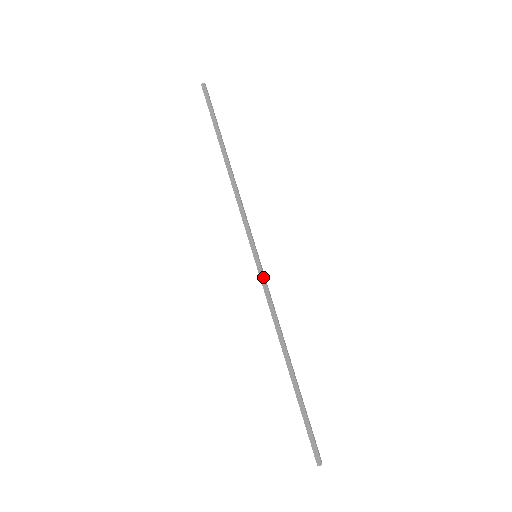
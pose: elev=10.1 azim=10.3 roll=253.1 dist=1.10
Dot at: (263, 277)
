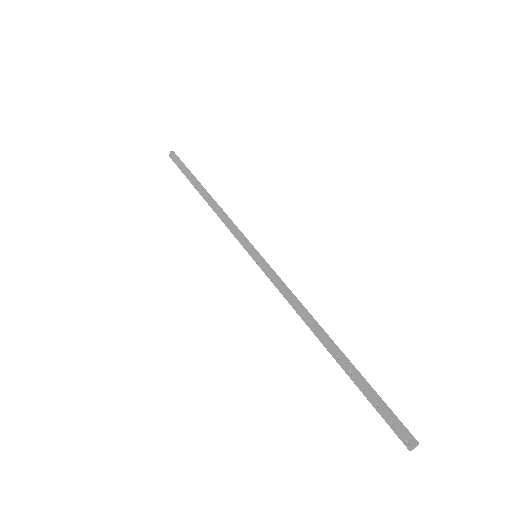
Dot at: (272, 269)
